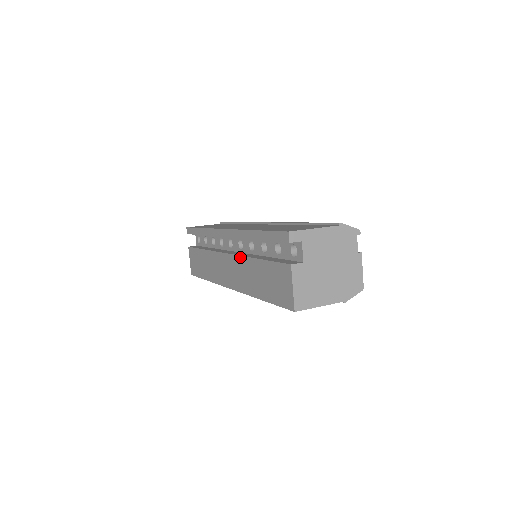
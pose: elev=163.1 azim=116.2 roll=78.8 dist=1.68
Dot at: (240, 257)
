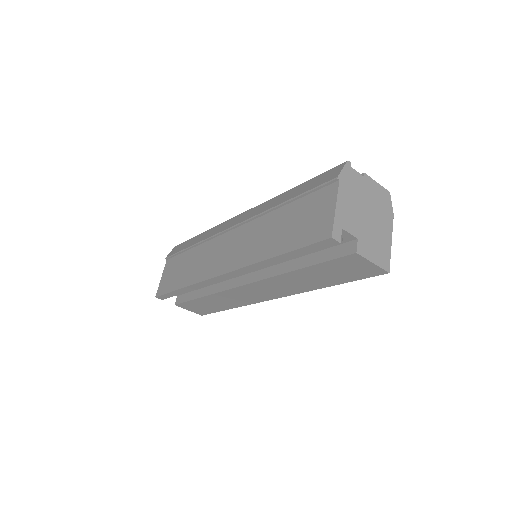
Dot at: (269, 279)
